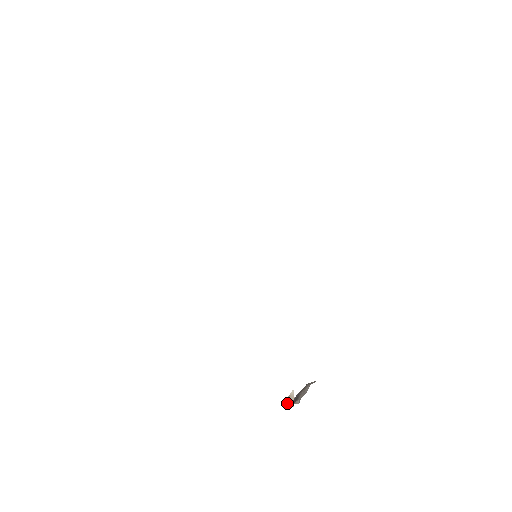
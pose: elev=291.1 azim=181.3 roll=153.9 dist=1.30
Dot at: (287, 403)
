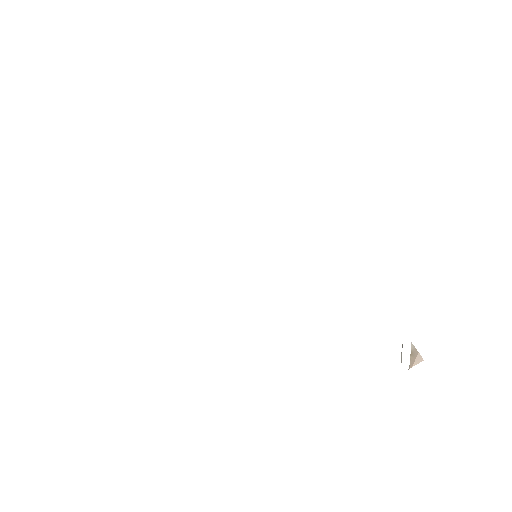
Dot at: (413, 362)
